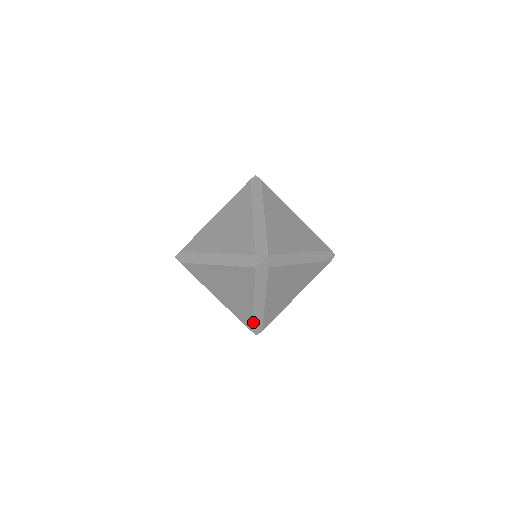
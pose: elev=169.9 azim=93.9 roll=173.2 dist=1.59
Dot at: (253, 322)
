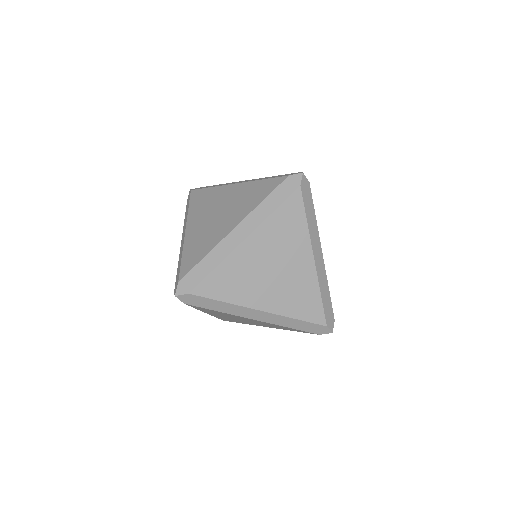
Dot at: occluded
